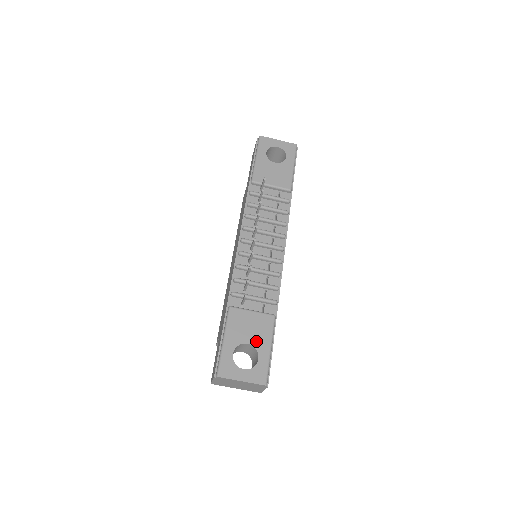
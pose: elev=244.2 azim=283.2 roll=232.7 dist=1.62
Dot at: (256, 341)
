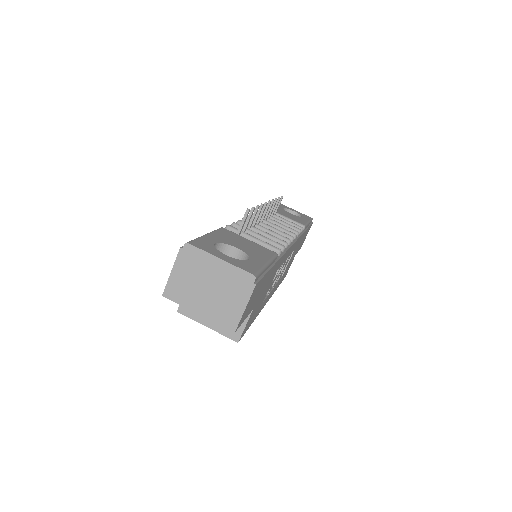
Dot at: (249, 252)
